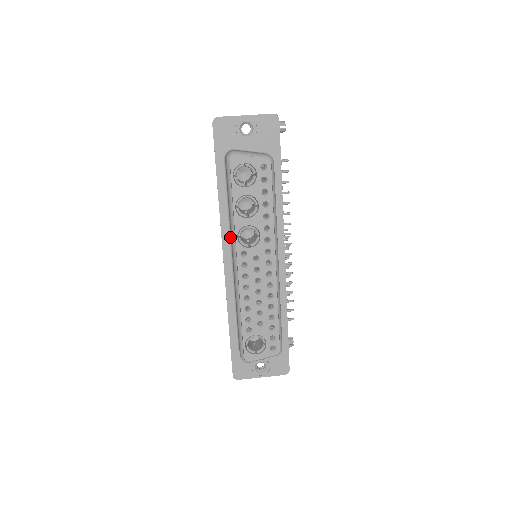
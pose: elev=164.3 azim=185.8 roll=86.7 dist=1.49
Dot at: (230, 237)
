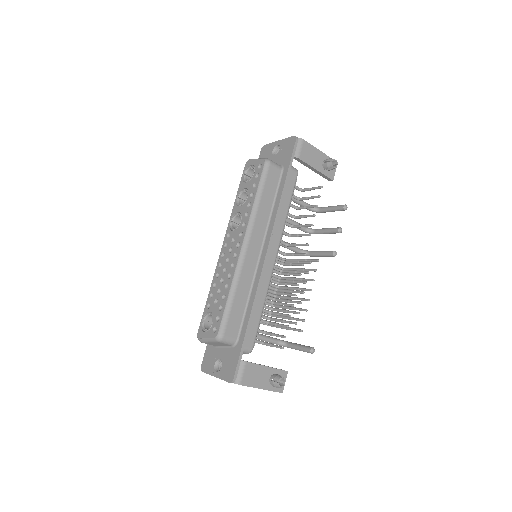
Dot at: occluded
